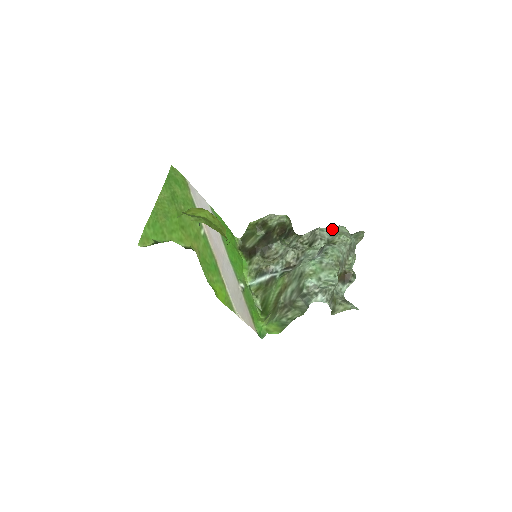
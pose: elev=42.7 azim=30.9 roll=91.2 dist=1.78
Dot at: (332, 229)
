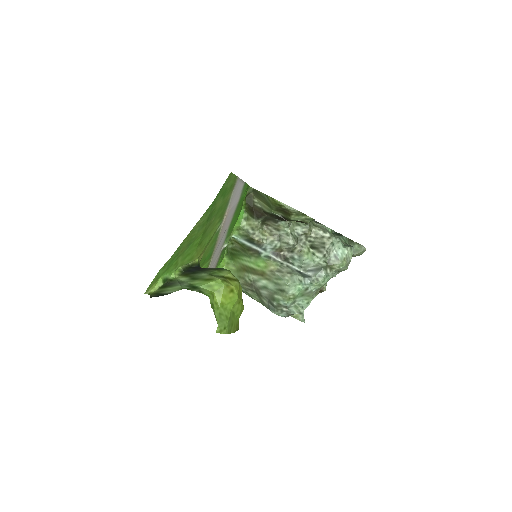
Dot at: (342, 246)
